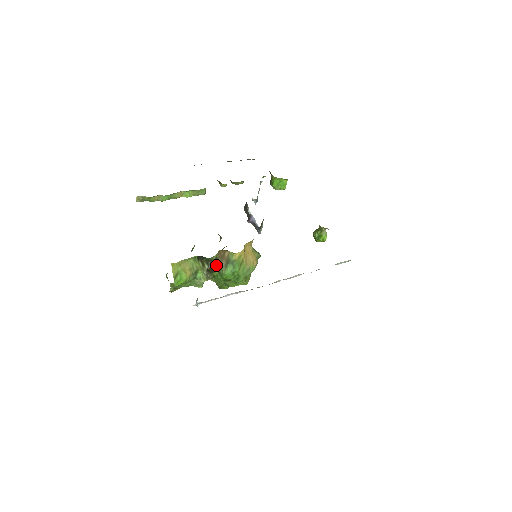
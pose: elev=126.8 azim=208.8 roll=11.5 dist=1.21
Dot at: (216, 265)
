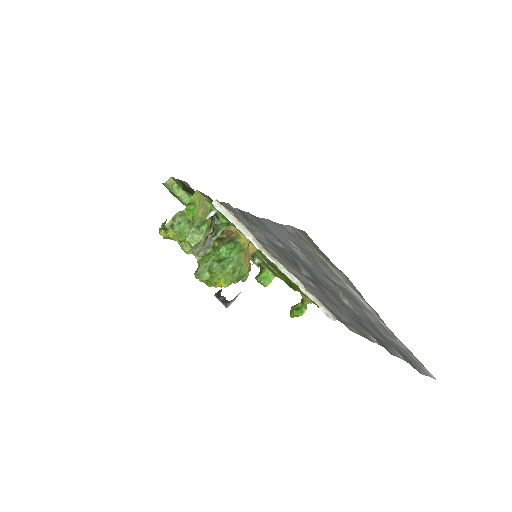
Dot at: (217, 240)
